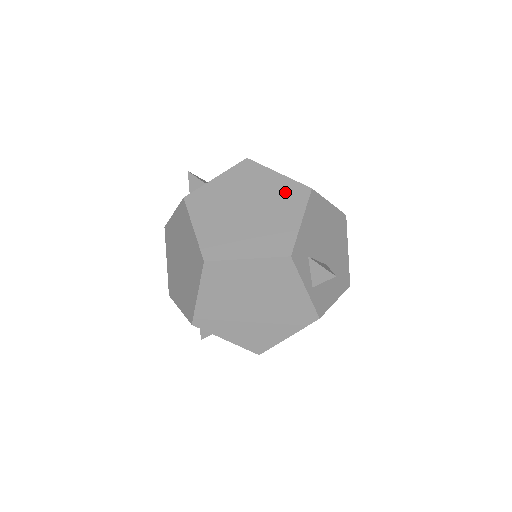
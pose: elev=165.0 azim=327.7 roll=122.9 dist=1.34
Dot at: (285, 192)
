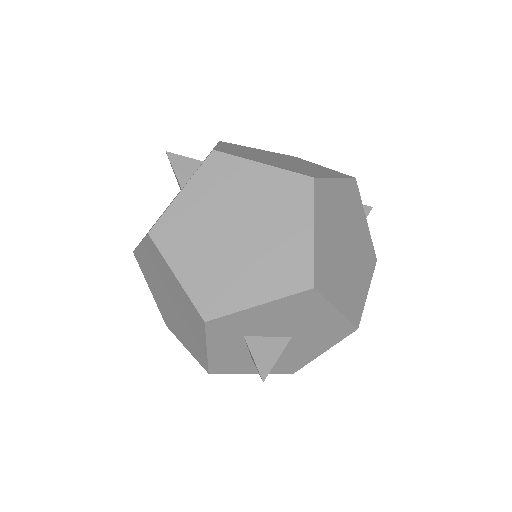
Dot at: (284, 156)
